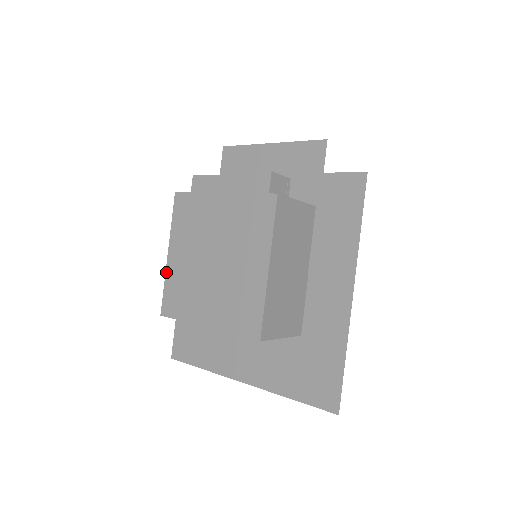
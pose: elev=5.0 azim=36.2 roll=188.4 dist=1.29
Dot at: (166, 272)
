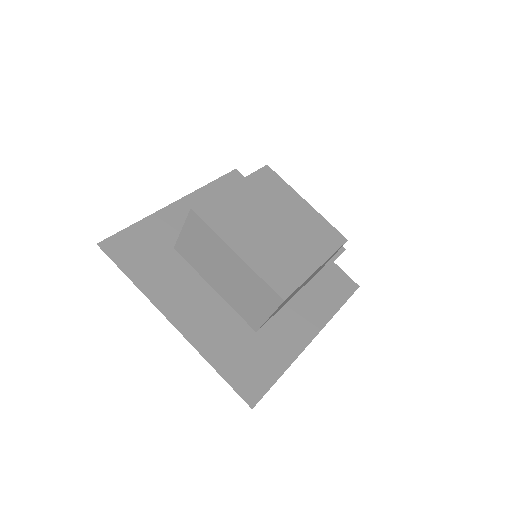
Dot at: (222, 191)
